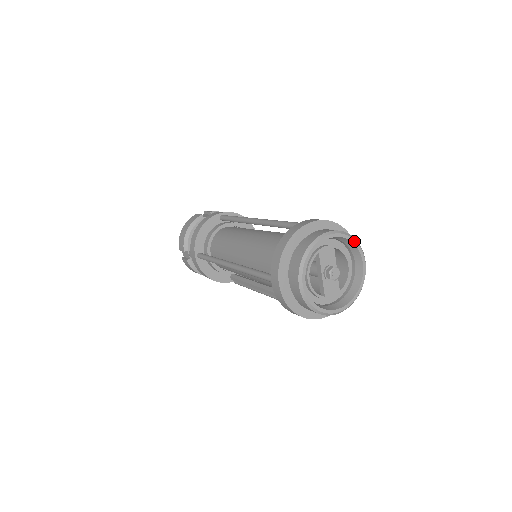
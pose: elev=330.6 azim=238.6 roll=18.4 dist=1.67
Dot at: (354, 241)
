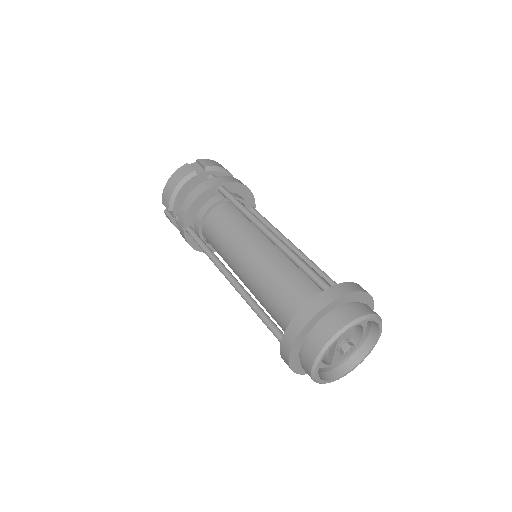
Dot at: (378, 320)
